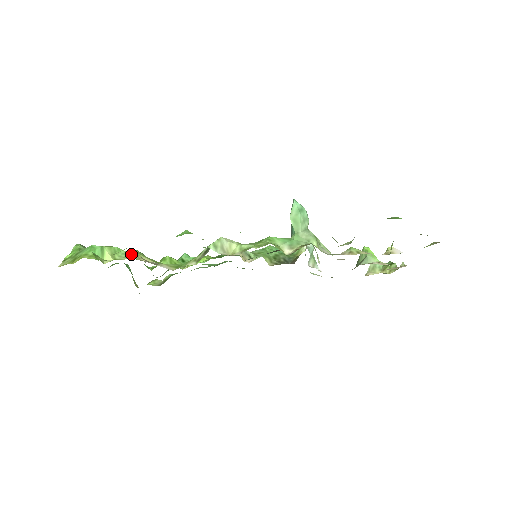
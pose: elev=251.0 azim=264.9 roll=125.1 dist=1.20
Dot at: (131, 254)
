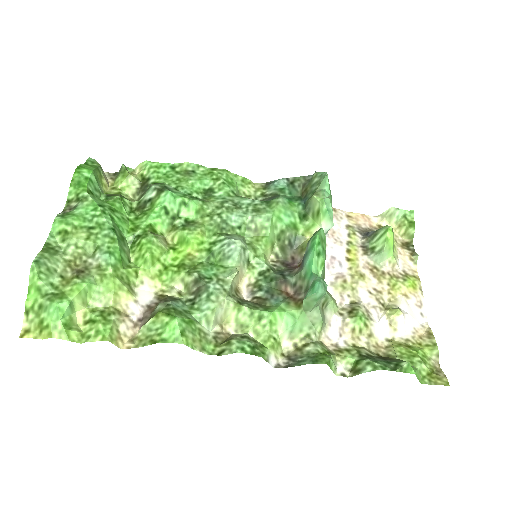
Dot at: (106, 292)
